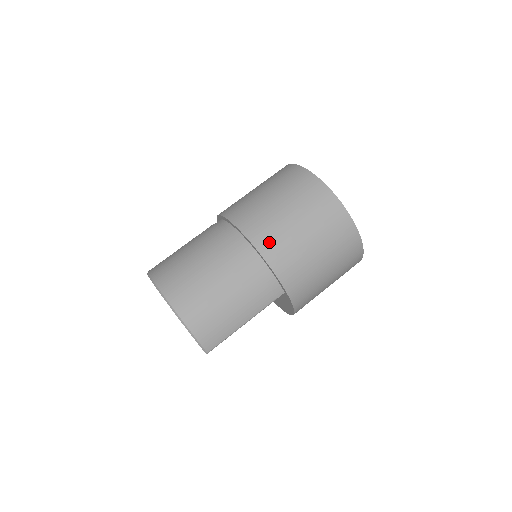
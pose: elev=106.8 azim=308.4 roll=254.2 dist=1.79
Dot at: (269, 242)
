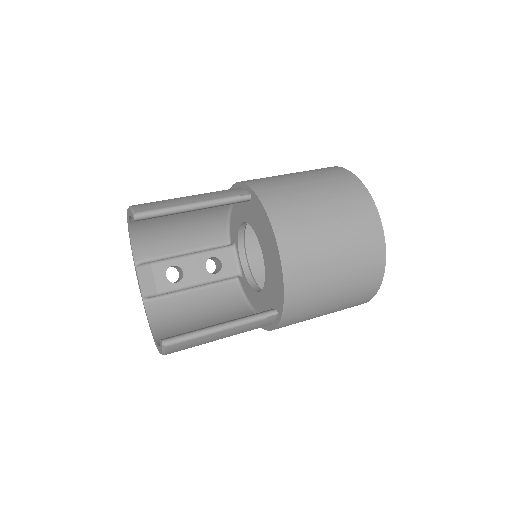
Dot at: occluded
